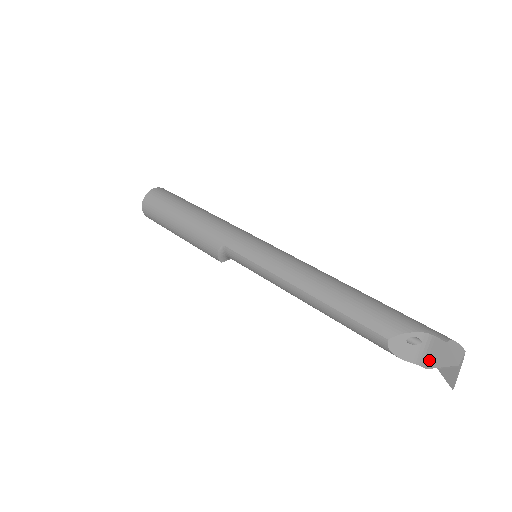
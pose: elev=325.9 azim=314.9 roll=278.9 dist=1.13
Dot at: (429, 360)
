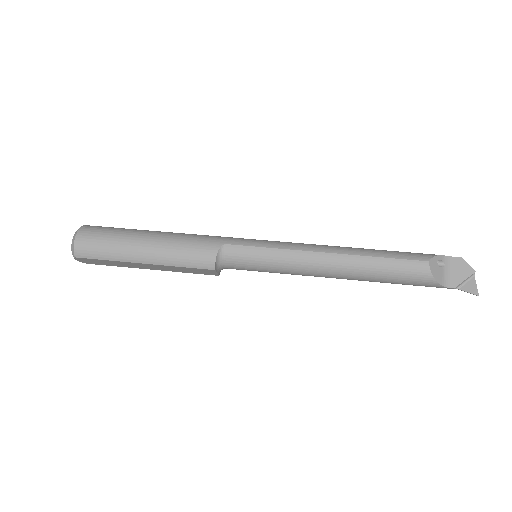
Dot at: (454, 279)
